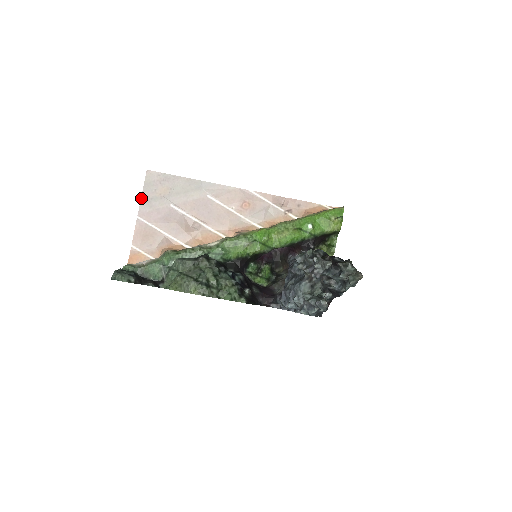
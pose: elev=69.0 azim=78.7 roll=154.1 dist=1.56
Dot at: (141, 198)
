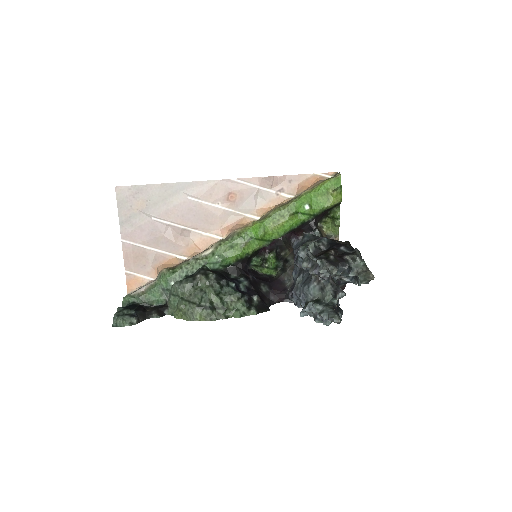
Dot at: (119, 219)
